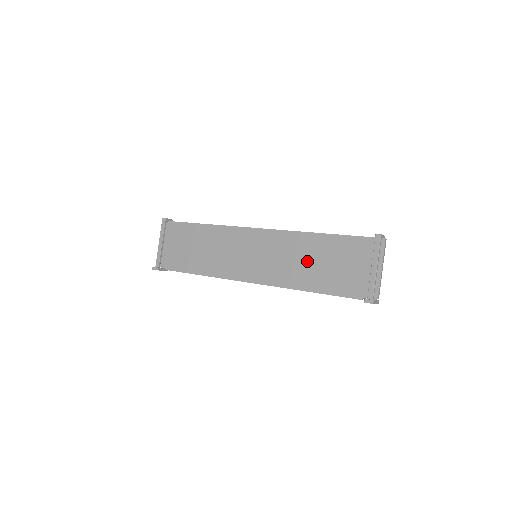
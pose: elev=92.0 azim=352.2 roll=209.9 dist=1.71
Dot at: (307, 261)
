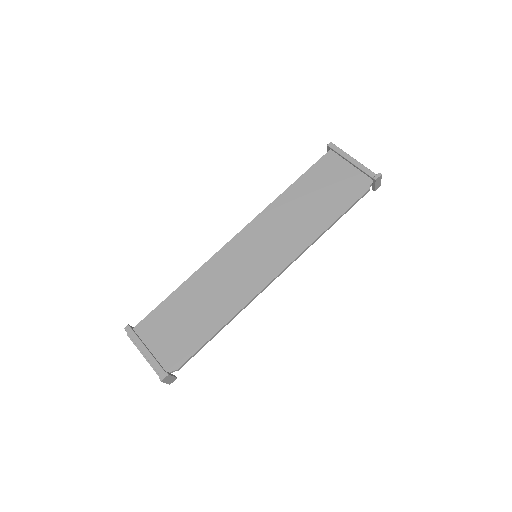
Dot at: (302, 212)
